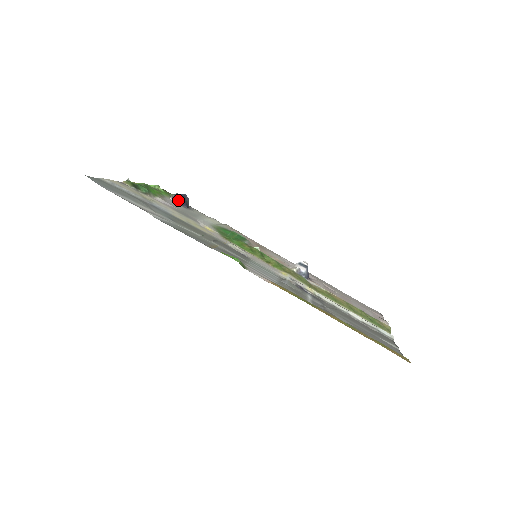
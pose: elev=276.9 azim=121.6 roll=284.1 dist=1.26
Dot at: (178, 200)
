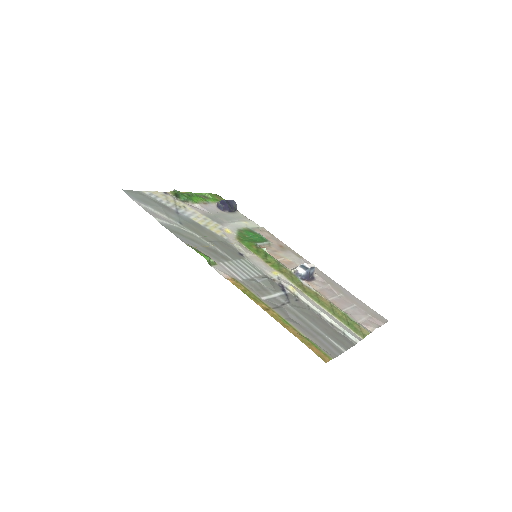
Dot at: (221, 206)
